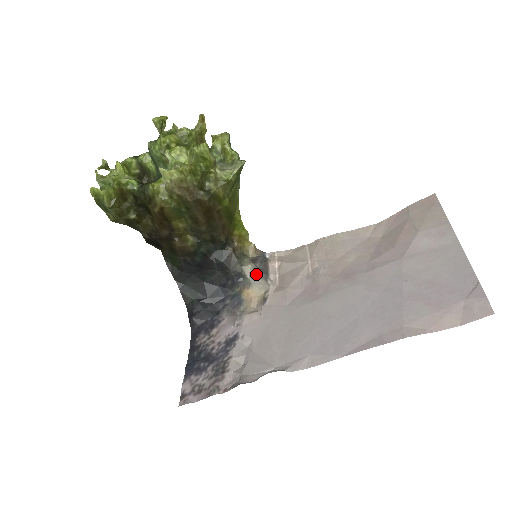
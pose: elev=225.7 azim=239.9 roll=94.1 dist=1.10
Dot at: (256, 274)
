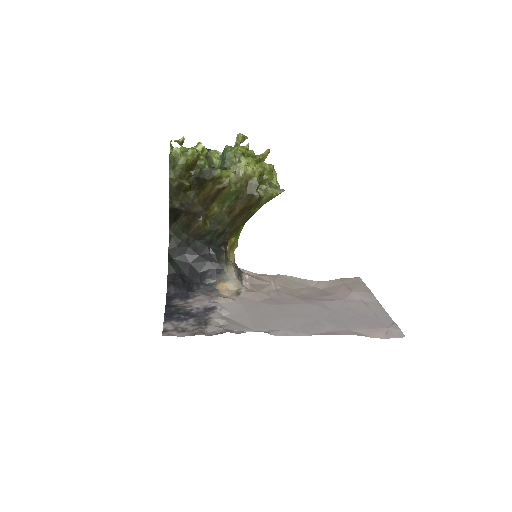
Dot at: (235, 275)
